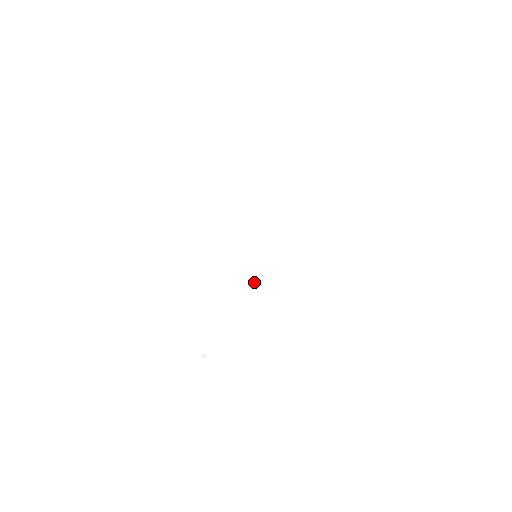
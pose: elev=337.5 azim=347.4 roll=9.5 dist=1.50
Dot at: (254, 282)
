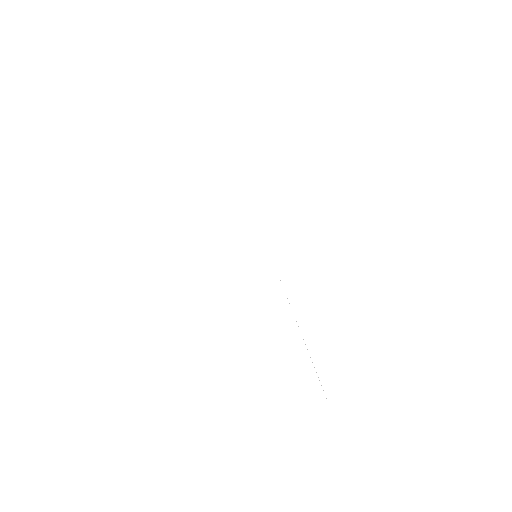
Dot at: occluded
